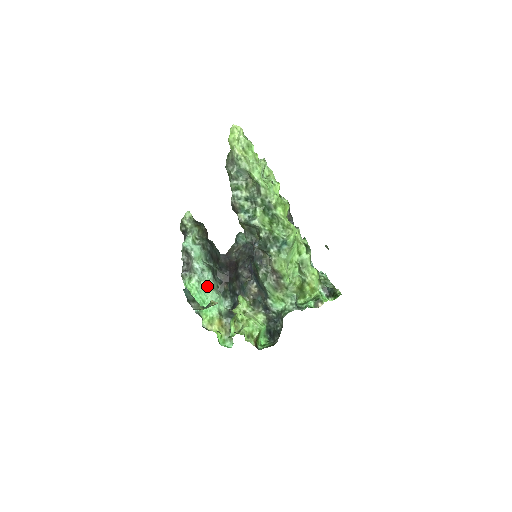
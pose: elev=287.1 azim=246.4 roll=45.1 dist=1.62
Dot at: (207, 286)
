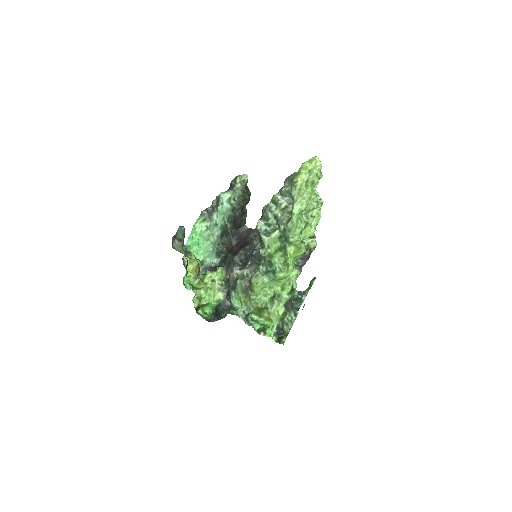
Dot at: (210, 237)
